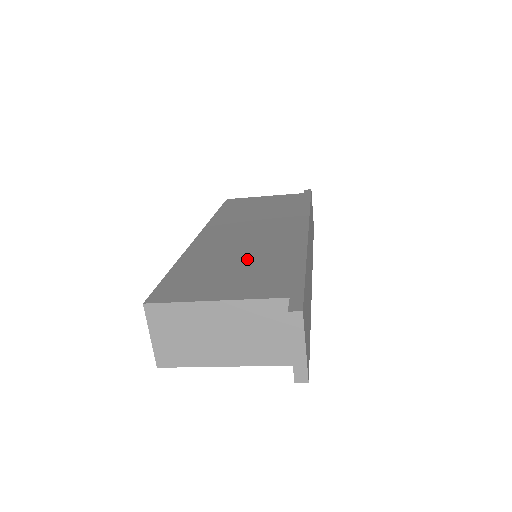
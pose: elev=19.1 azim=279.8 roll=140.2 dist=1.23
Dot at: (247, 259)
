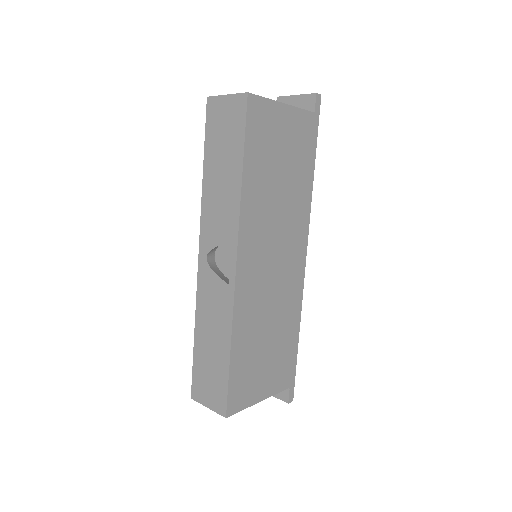
Dot at: (273, 332)
